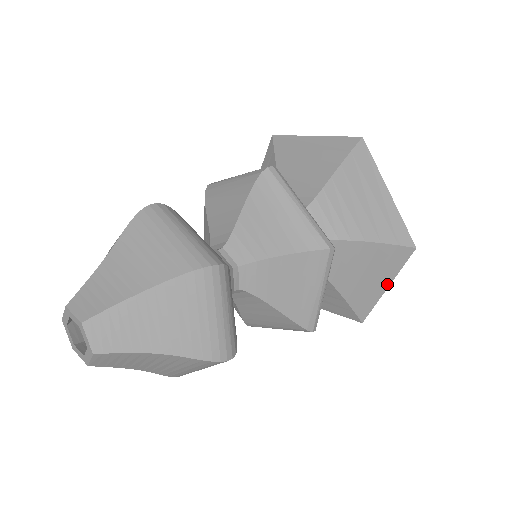
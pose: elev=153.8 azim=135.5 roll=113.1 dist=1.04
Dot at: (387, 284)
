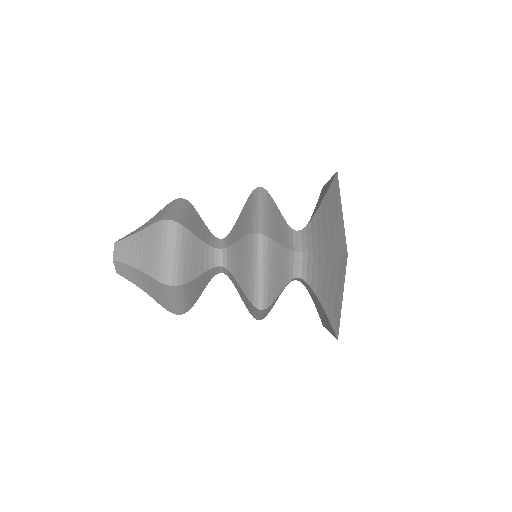
Dot at: (342, 294)
